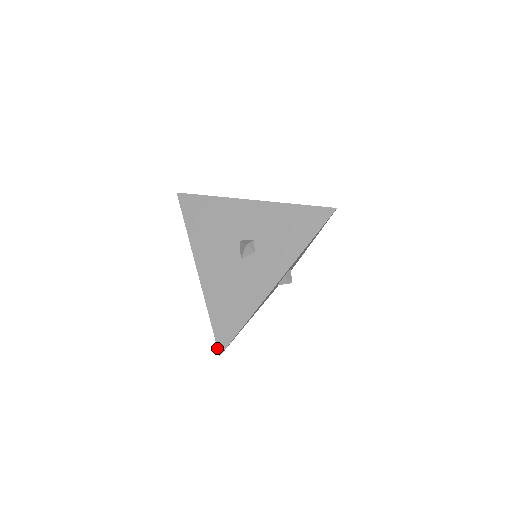
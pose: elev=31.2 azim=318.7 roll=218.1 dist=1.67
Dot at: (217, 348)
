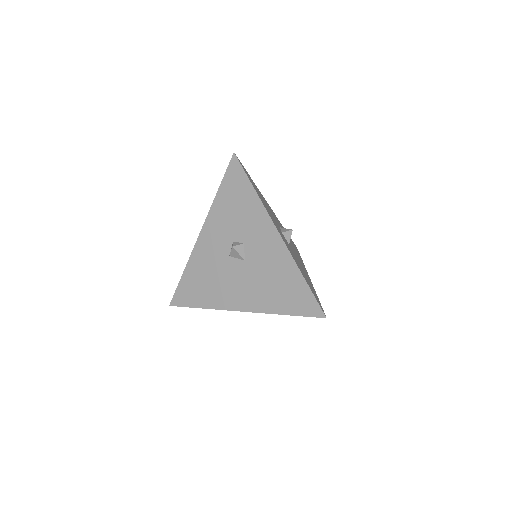
Dot at: occluded
